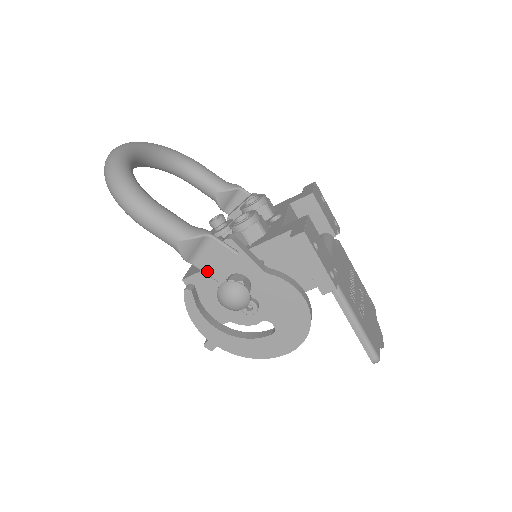
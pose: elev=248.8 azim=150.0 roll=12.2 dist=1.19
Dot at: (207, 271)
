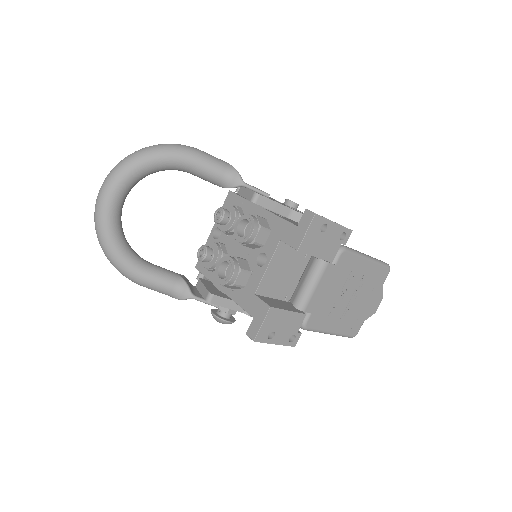
Dot at: occluded
